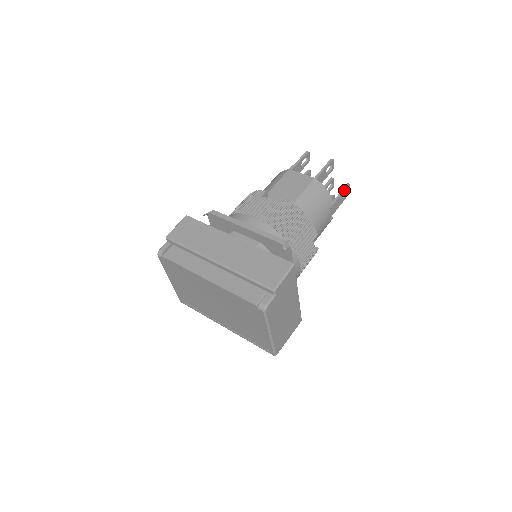
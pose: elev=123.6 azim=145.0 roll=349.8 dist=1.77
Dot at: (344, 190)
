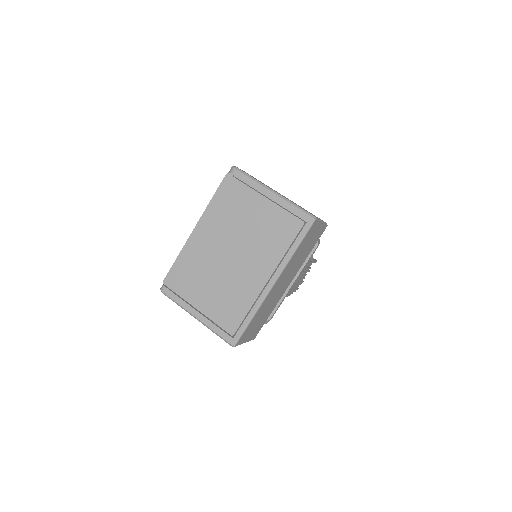
Dot at: occluded
